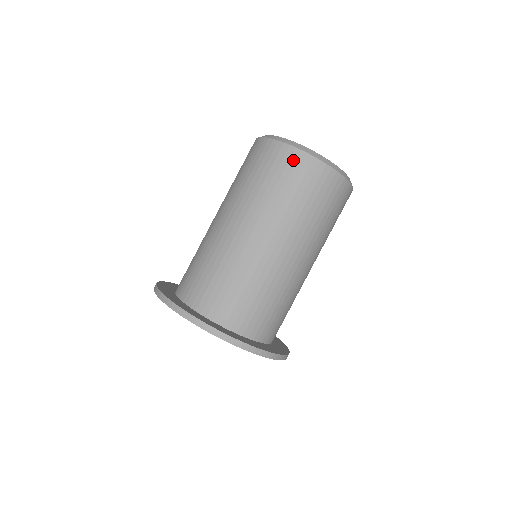
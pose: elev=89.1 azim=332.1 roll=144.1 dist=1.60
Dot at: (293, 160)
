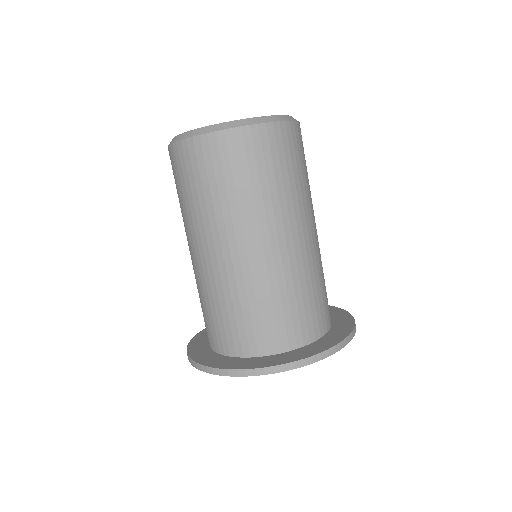
Dot at: (279, 137)
